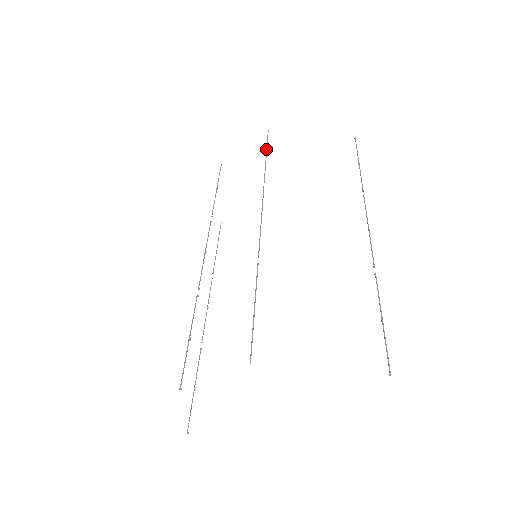
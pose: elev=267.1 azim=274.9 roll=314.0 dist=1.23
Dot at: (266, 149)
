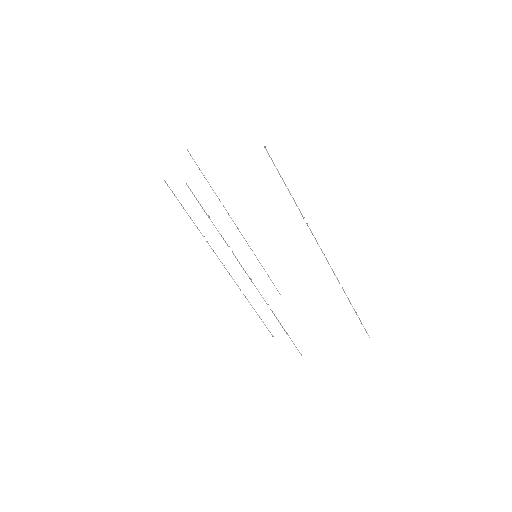
Dot at: (204, 211)
